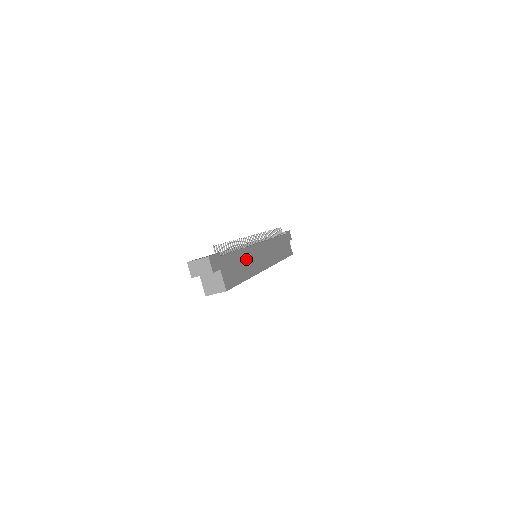
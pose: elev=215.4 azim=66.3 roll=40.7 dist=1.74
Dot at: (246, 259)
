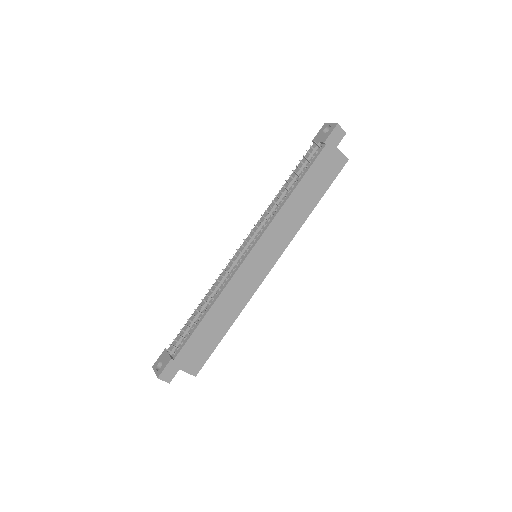
Dot at: (222, 309)
